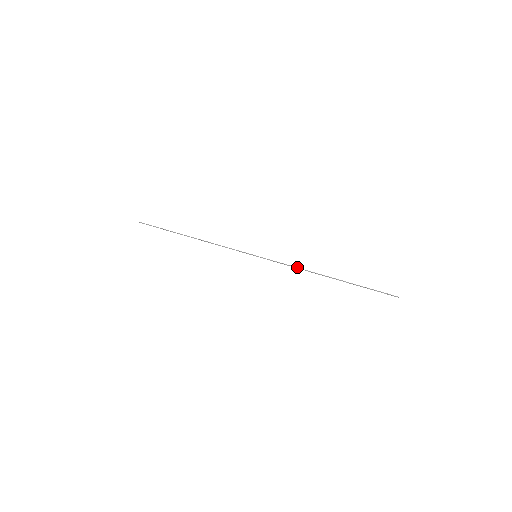
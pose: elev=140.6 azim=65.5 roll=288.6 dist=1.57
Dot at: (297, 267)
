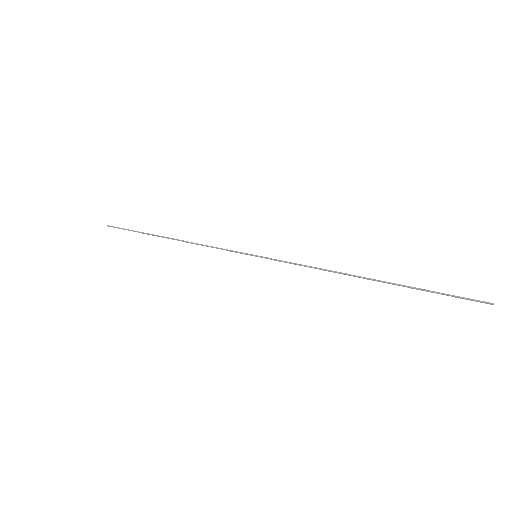
Dot at: occluded
